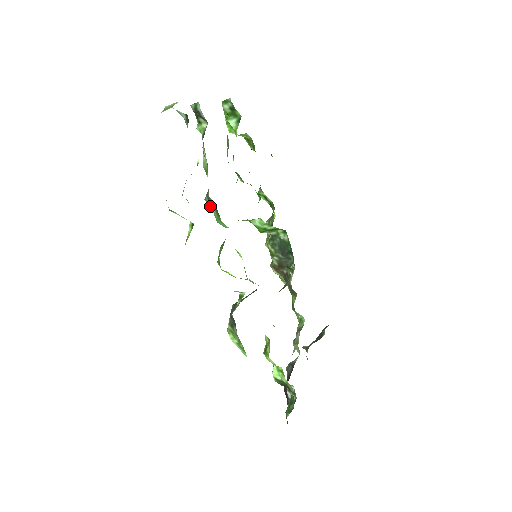
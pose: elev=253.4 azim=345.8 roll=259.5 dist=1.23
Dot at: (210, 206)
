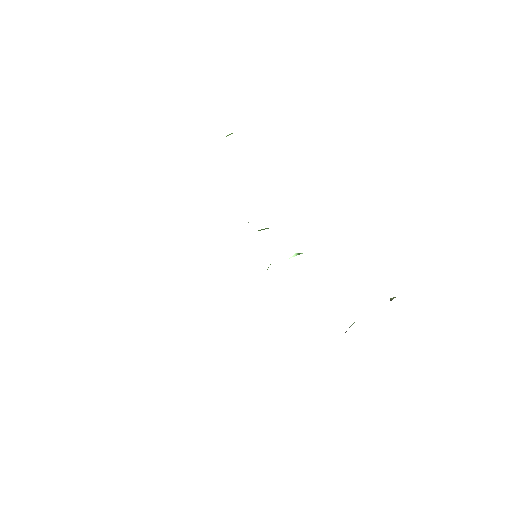
Dot at: occluded
